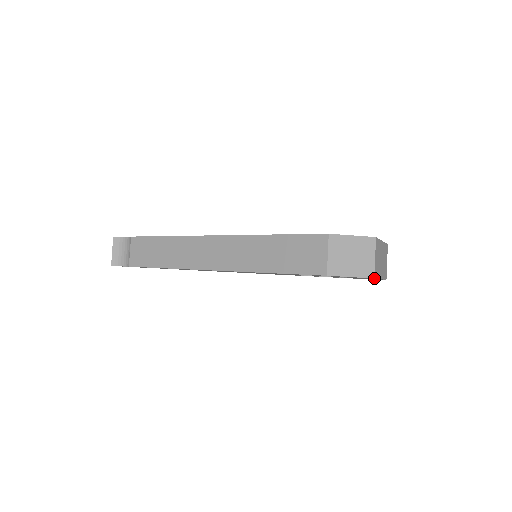
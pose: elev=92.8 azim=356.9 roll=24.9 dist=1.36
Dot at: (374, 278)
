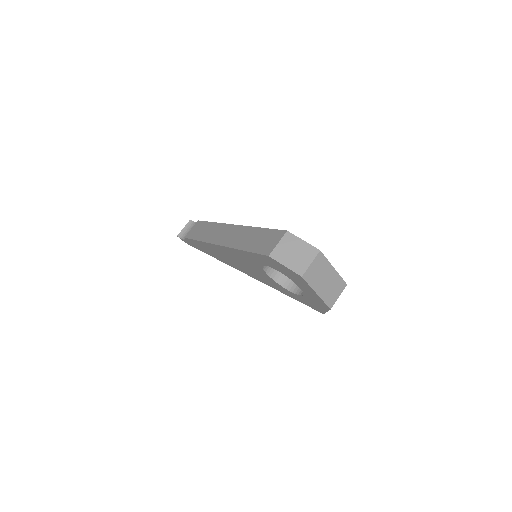
Dot at: (302, 277)
